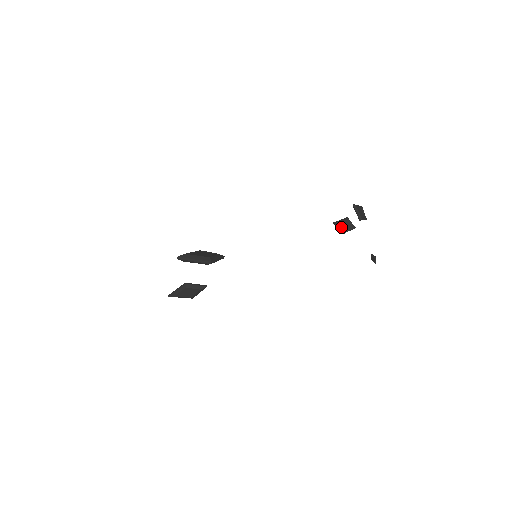
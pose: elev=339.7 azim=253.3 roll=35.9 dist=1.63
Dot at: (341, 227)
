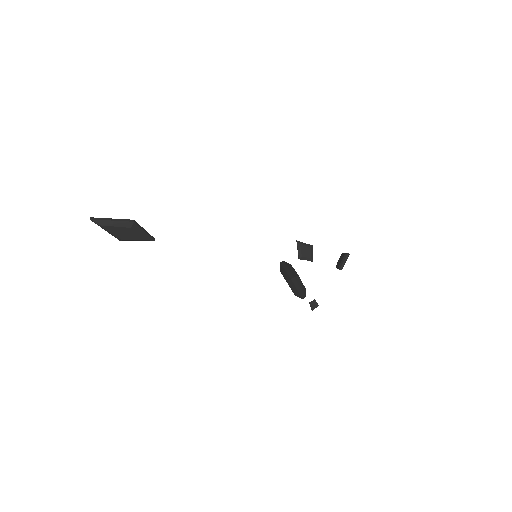
Dot at: (303, 251)
